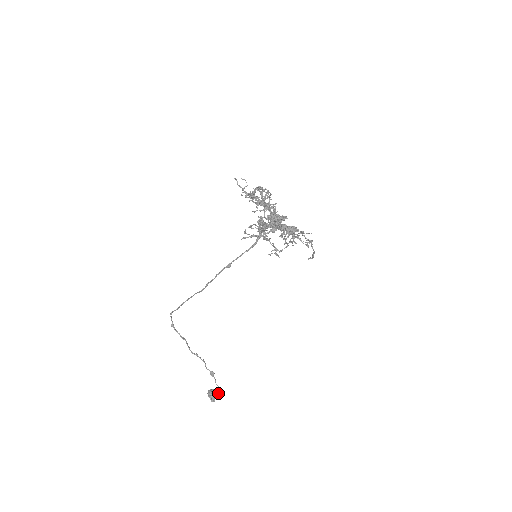
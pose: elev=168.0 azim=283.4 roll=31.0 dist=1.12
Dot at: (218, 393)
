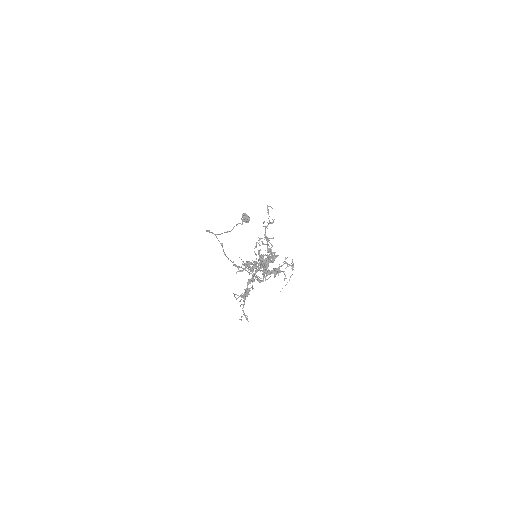
Dot at: (248, 221)
